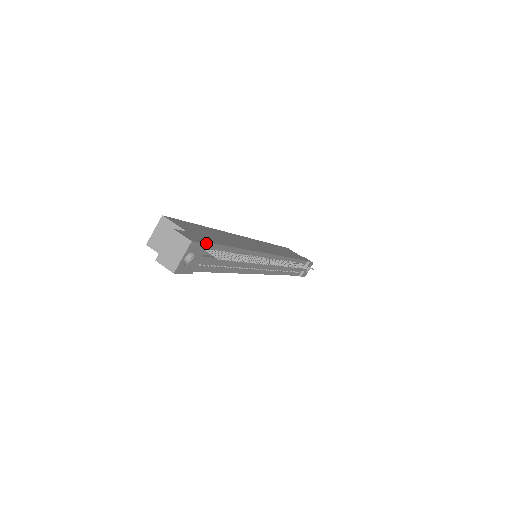
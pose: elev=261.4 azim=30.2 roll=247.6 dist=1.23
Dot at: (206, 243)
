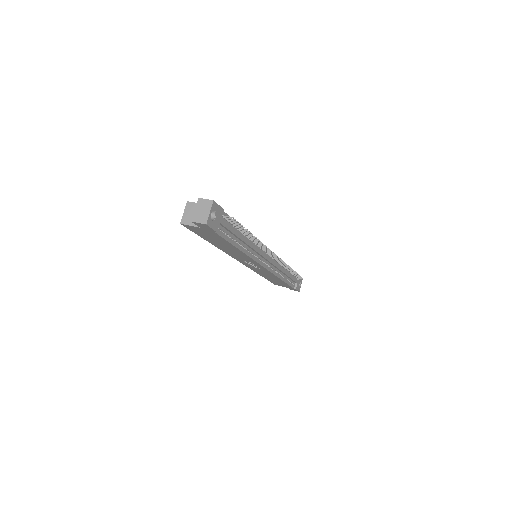
Dot at: (222, 208)
